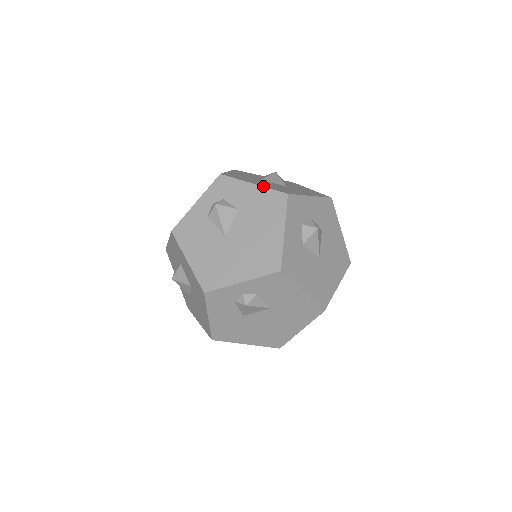
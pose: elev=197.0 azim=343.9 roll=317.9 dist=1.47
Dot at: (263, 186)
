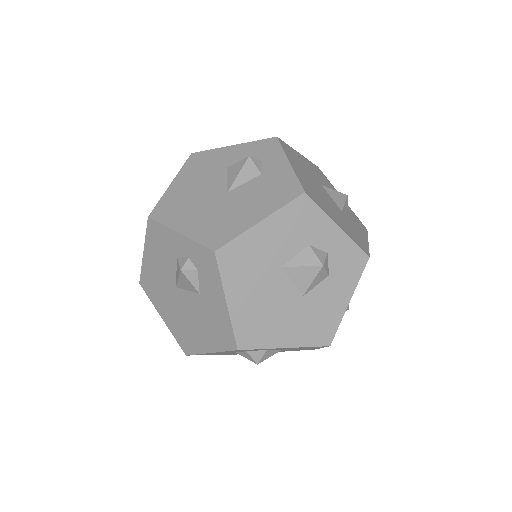
Dot at: (230, 316)
